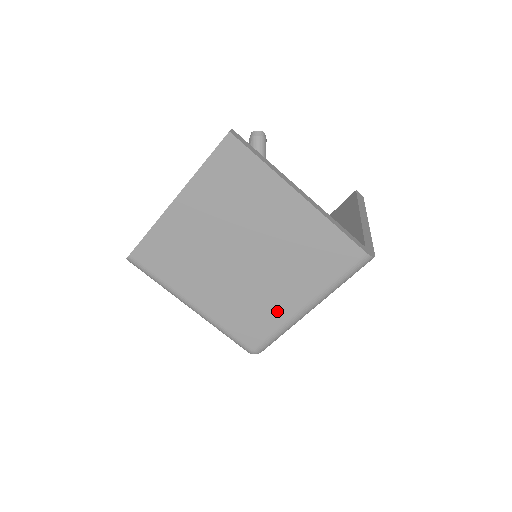
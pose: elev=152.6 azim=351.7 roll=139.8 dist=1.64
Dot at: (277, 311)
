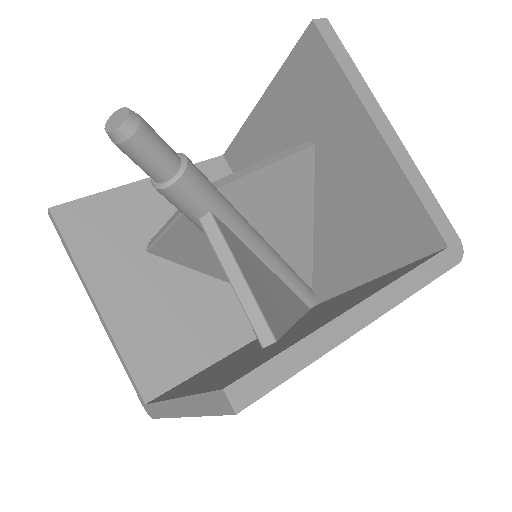
Dot at: occluded
